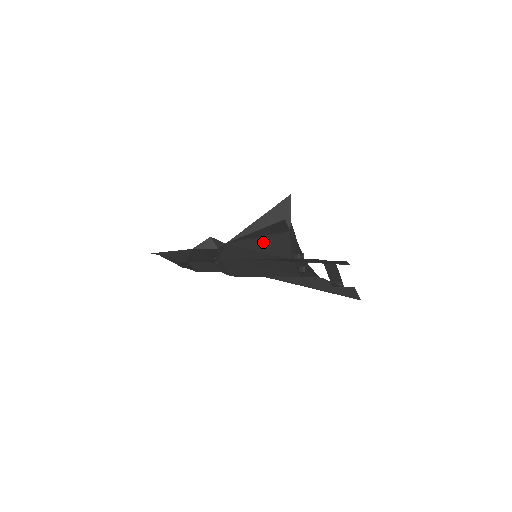
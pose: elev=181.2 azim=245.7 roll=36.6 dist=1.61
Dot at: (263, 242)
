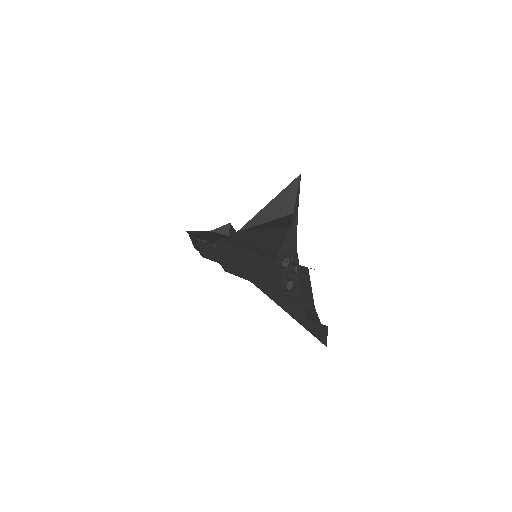
Dot at: (263, 235)
